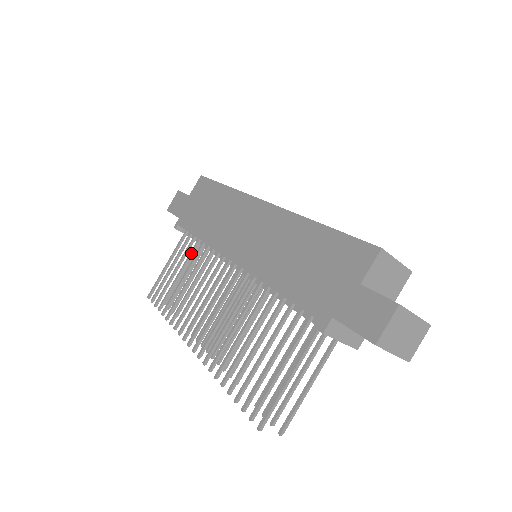
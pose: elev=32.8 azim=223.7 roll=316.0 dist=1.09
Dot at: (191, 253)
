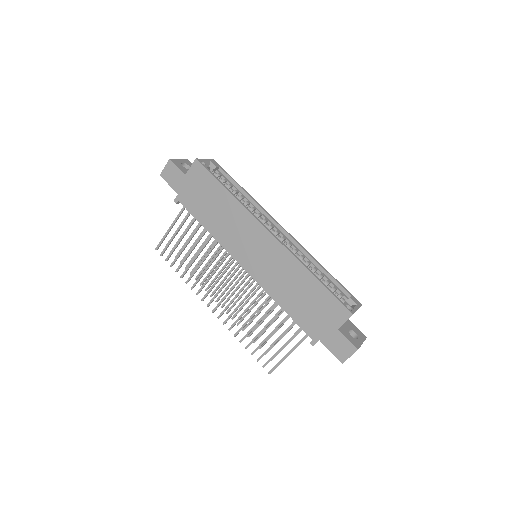
Dot at: (196, 231)
